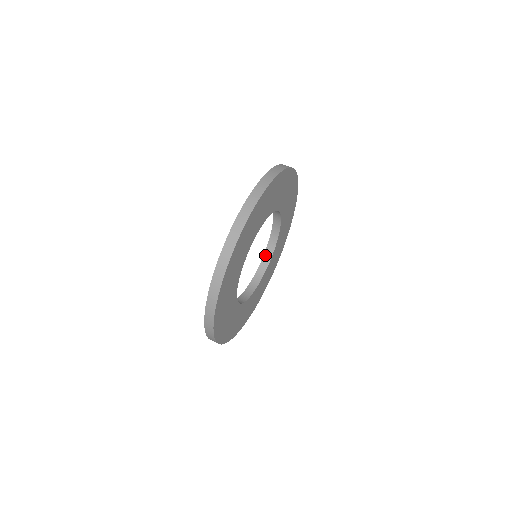
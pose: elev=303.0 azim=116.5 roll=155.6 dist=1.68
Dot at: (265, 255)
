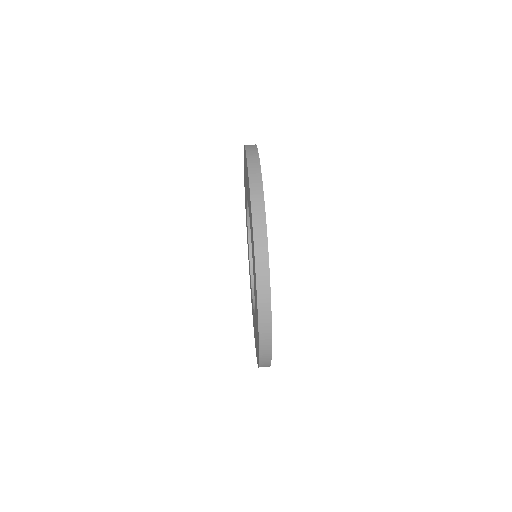
Dot at: (250, 250)
